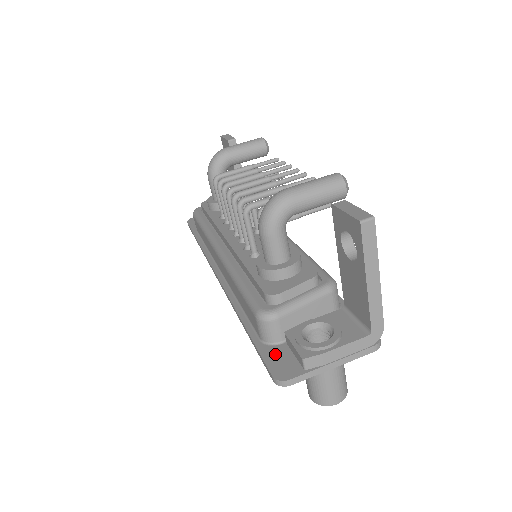
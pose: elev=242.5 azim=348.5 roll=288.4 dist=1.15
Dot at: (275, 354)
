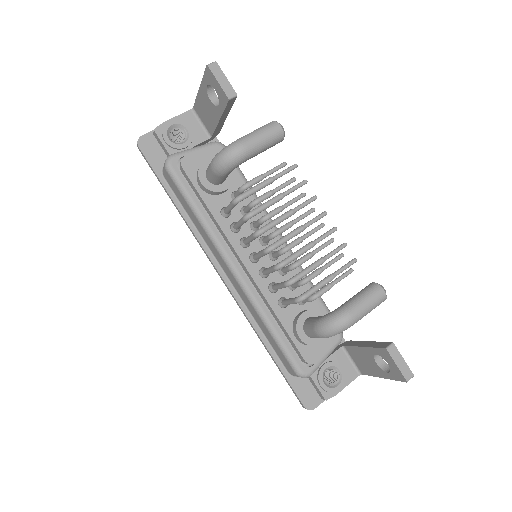
Dot at: (301, 386)
